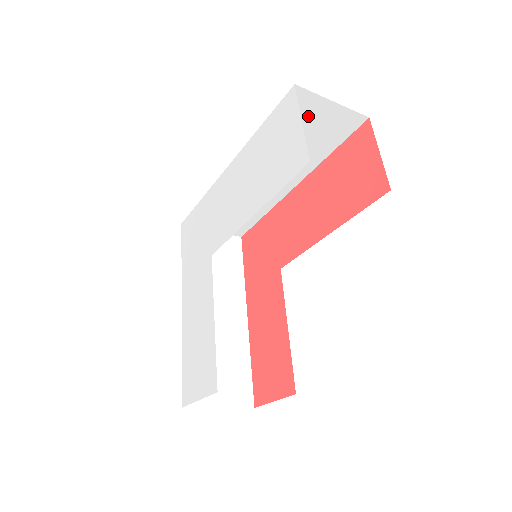
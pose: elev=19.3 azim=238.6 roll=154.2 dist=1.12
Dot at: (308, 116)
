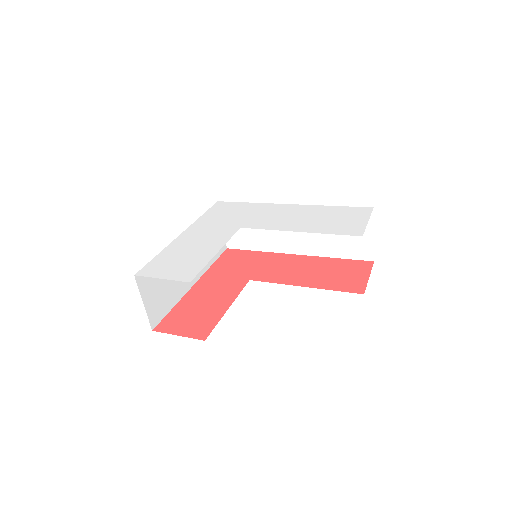
Dot at: occluded
